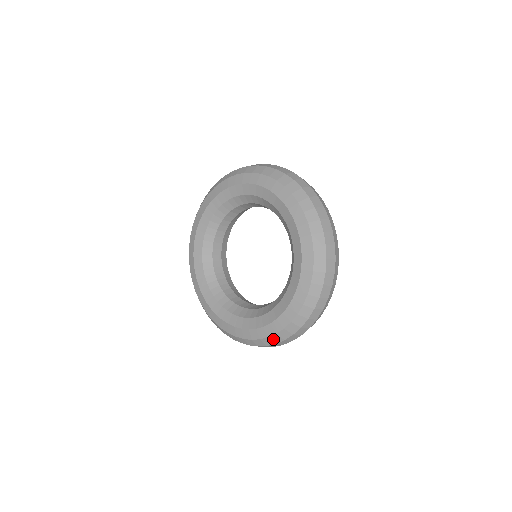
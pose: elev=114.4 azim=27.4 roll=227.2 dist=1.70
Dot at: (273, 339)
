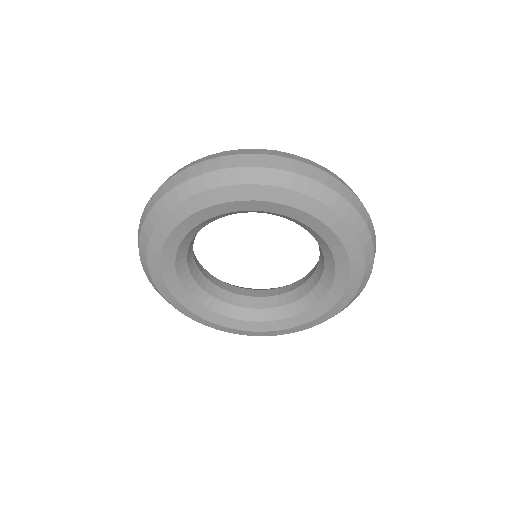
Dot at: (352, 300)
